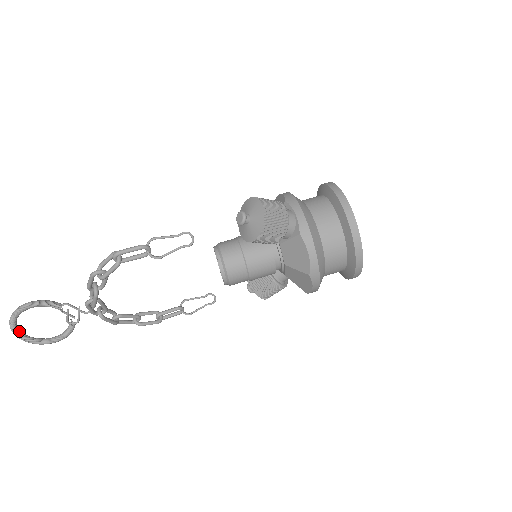
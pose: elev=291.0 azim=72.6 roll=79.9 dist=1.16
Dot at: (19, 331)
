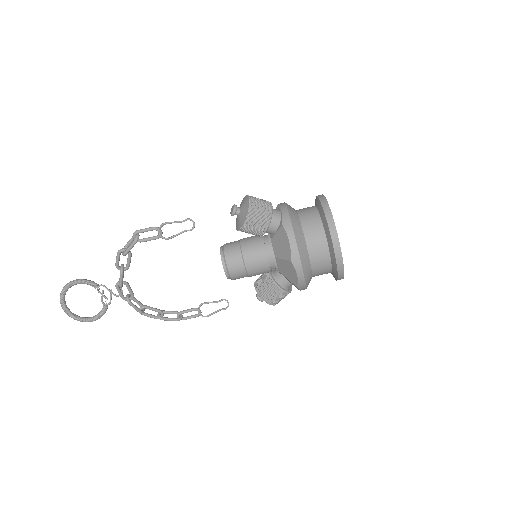
Dot at: (66, 306)
